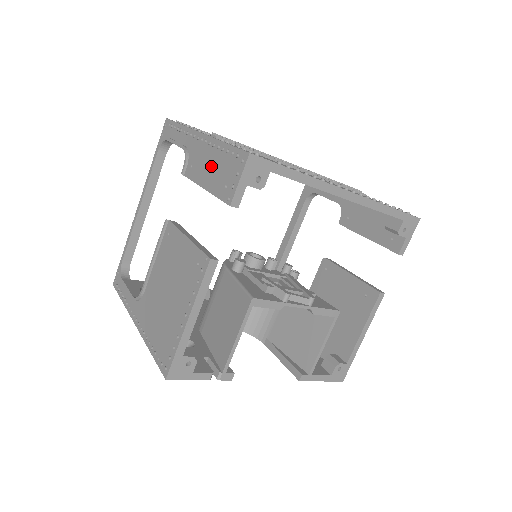
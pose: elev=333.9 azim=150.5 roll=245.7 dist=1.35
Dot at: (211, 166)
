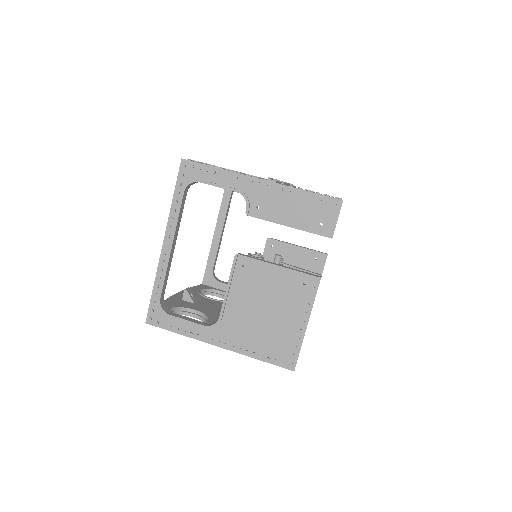
Dot at: (292, 208)
